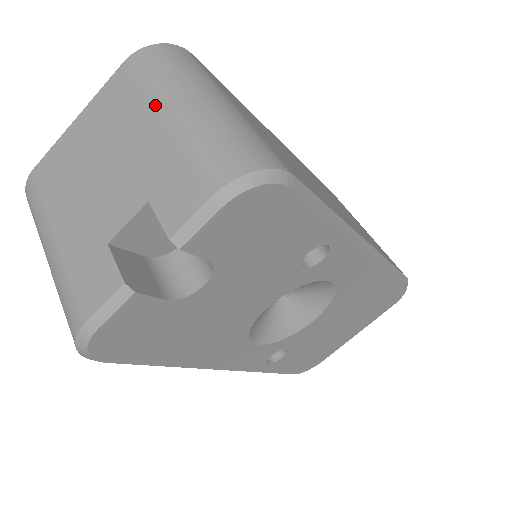
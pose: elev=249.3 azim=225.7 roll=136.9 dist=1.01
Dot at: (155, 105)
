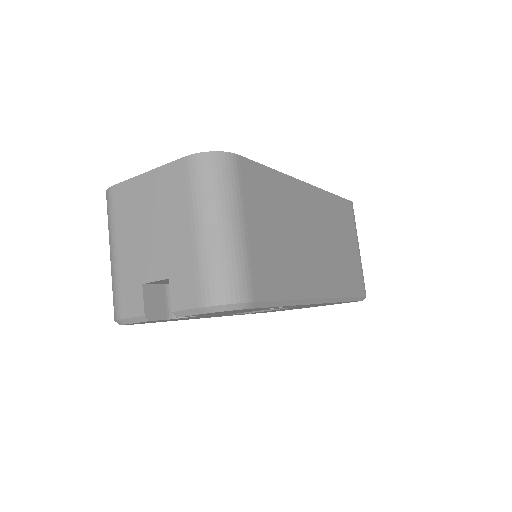
Dot at: (191, 215)
